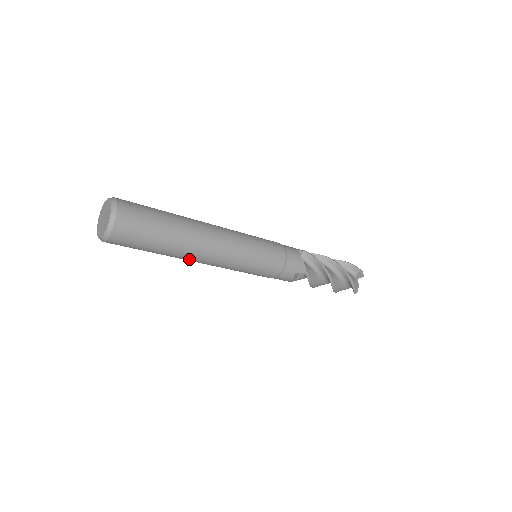
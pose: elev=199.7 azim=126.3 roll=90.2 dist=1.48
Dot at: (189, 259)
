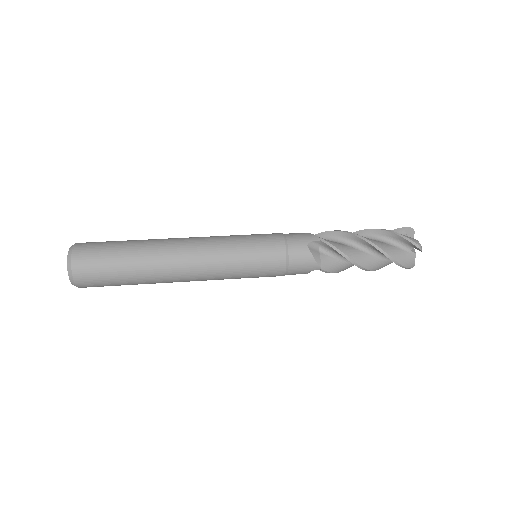
Dot at: occluded
